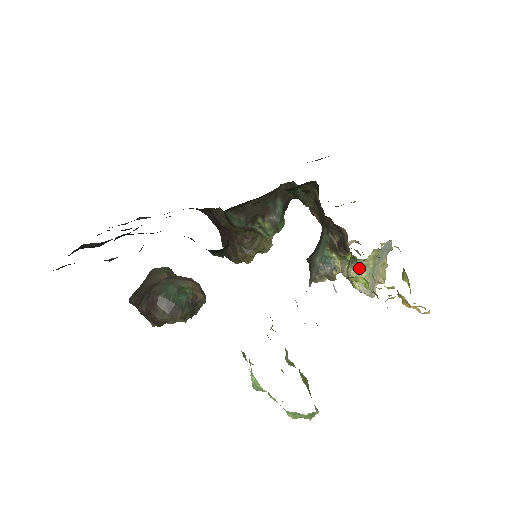
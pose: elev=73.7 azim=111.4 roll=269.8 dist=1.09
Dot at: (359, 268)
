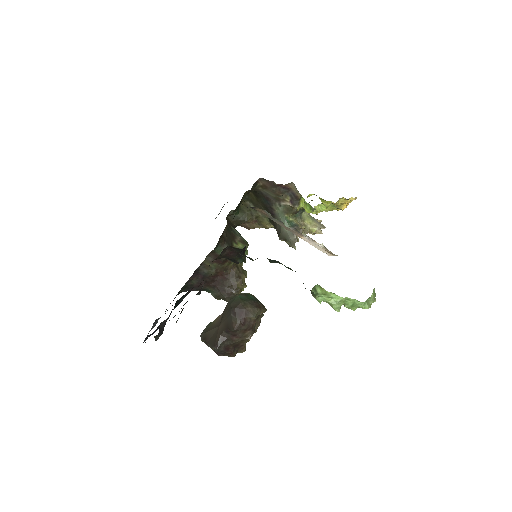
Dot at: (306, 219)
